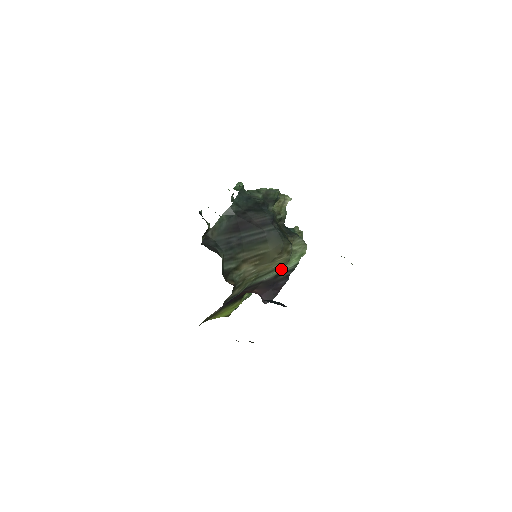
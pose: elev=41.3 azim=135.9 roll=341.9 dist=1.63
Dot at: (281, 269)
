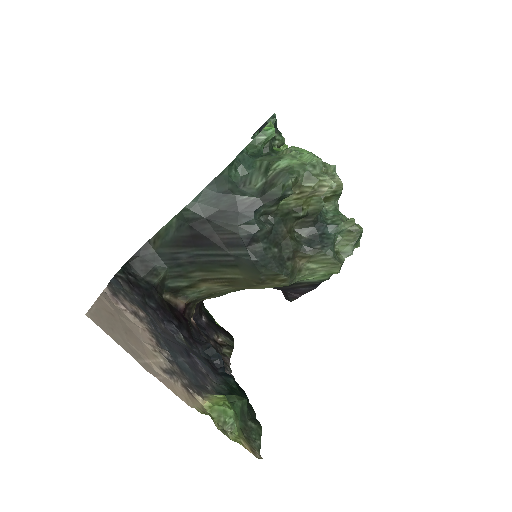
Dot at: occluded
